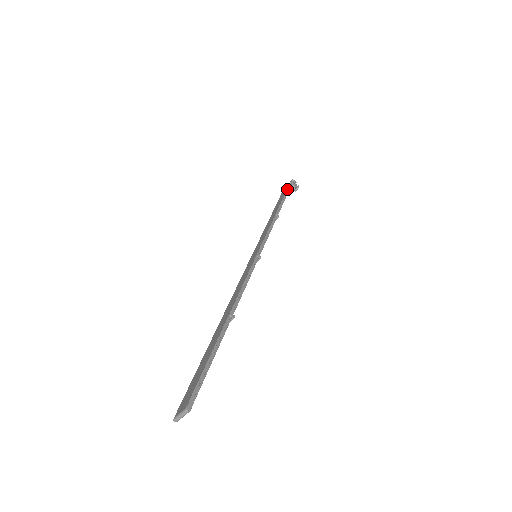
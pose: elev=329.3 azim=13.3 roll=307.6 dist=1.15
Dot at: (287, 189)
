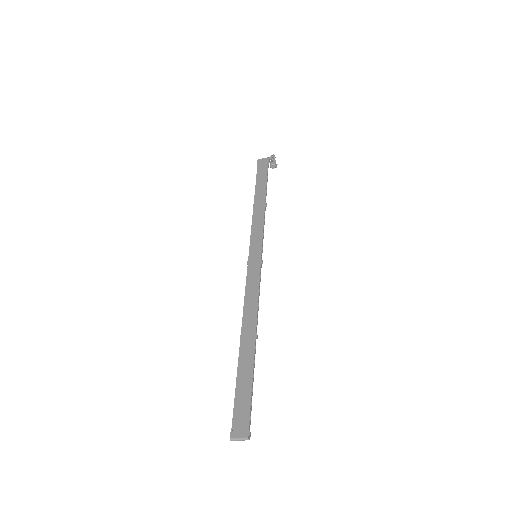
Dot at: (268, 164)
